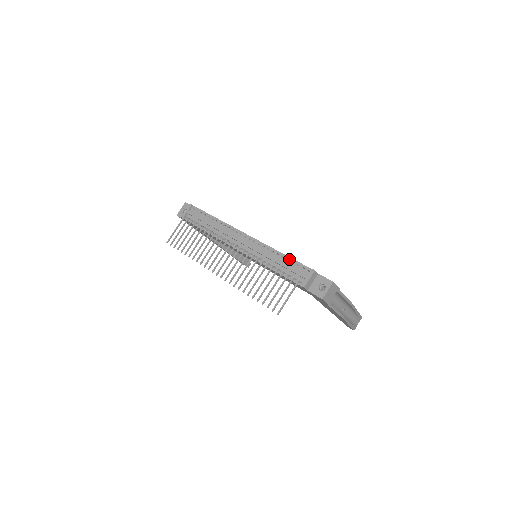
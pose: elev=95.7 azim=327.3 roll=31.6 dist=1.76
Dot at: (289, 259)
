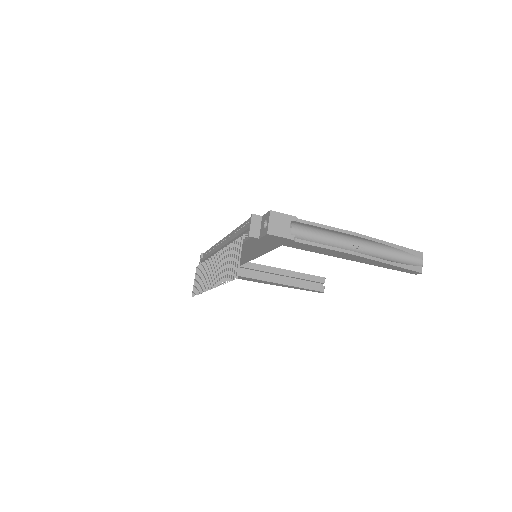
Dot at: (242, 226)
